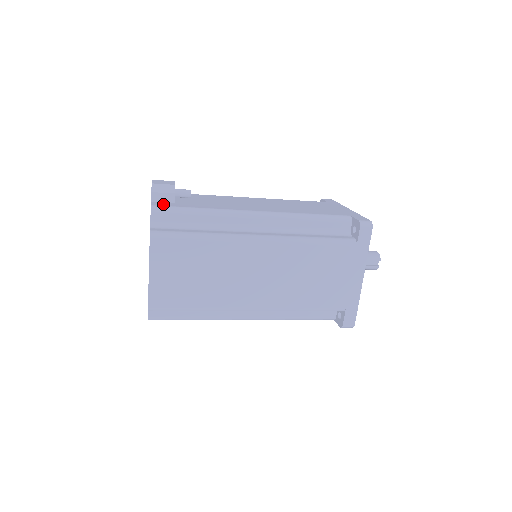
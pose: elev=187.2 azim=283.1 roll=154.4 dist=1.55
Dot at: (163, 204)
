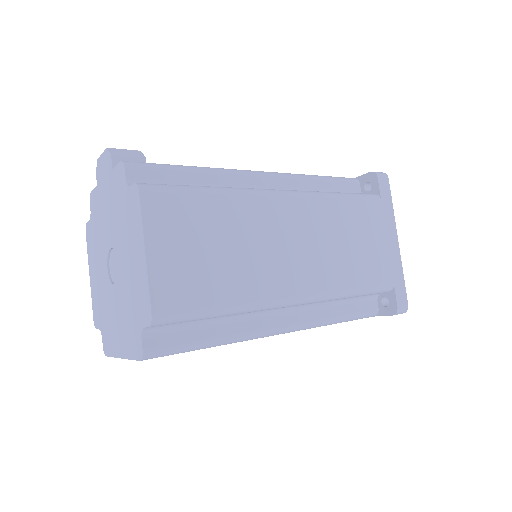
Dot at: occluded
